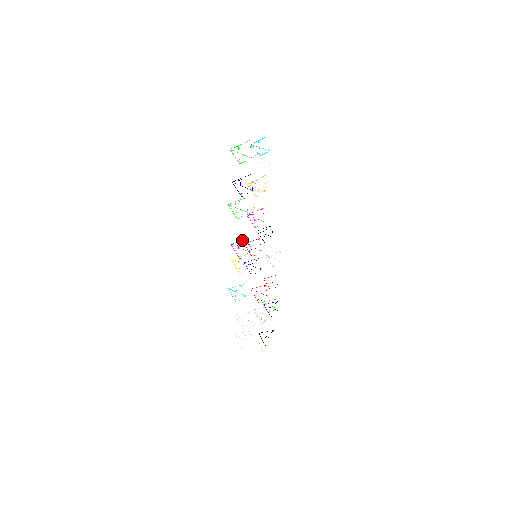
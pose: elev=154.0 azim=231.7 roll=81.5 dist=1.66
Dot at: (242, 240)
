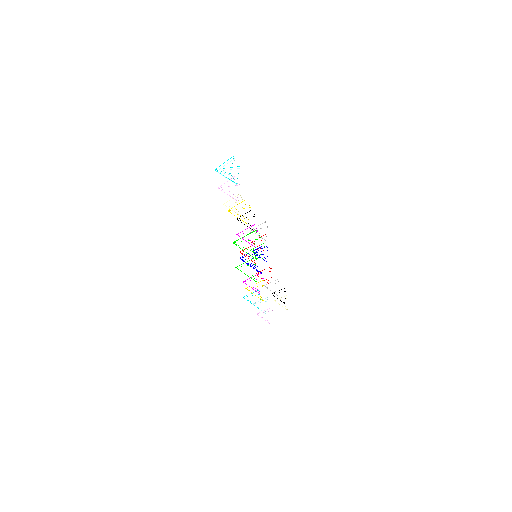
Dot at: occluded
